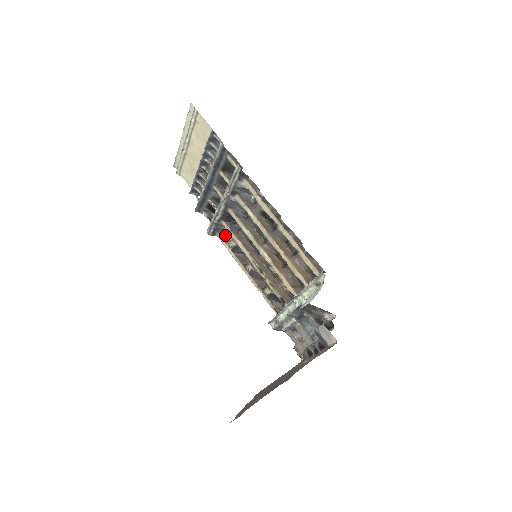
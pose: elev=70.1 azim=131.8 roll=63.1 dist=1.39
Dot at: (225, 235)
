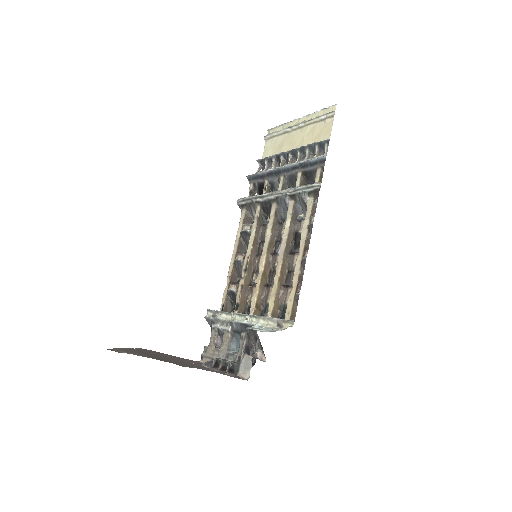
Dot at: (249, 216)
